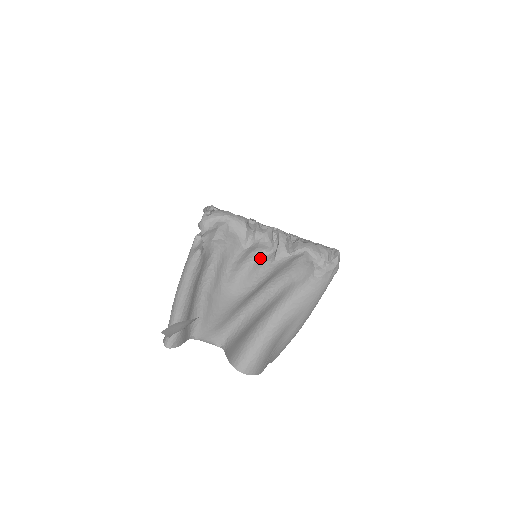
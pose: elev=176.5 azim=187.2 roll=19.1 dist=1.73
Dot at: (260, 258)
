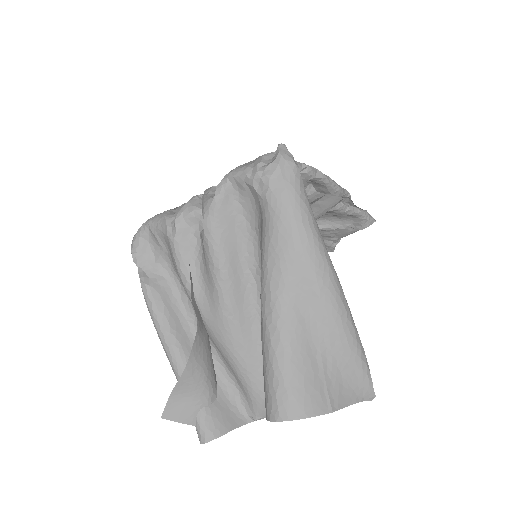
Dot at: (201, 237)
